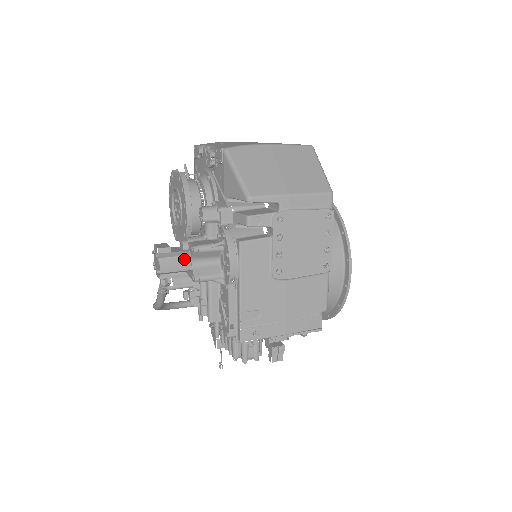
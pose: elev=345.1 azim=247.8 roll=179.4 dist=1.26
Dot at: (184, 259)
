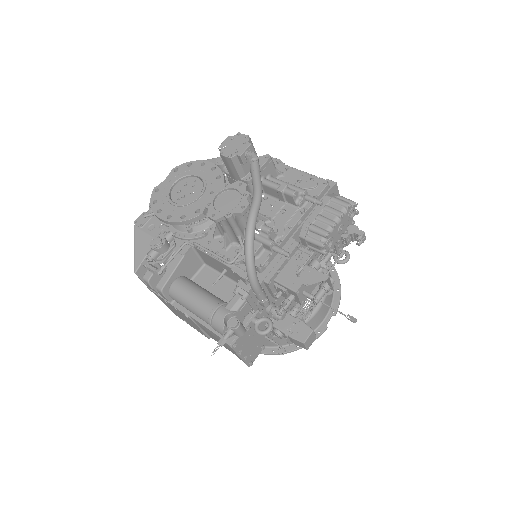
Dot at: occluded
